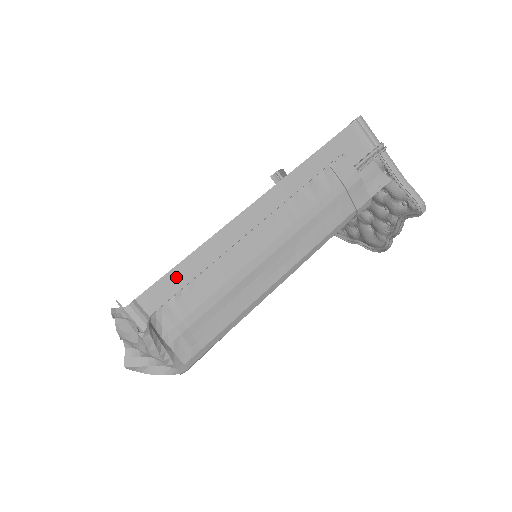
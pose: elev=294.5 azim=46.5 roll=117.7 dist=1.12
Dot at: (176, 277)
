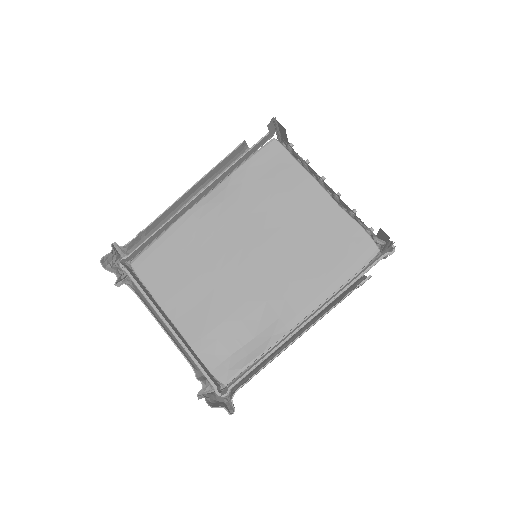
Dot at: occluded
